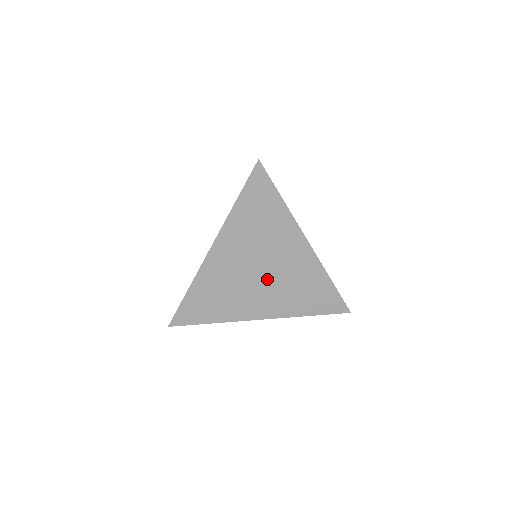
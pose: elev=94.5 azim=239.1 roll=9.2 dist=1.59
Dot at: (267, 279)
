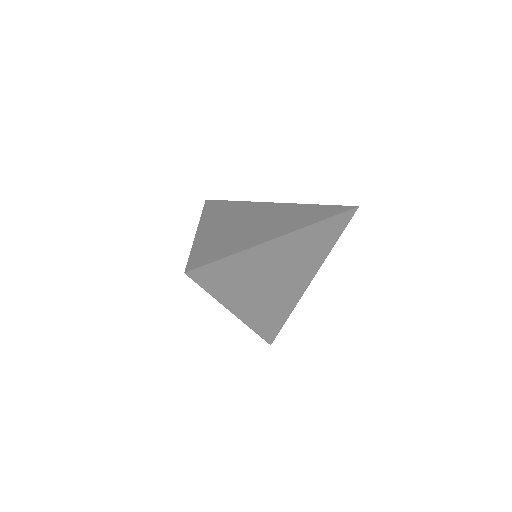
Dot at: (285, 274)
